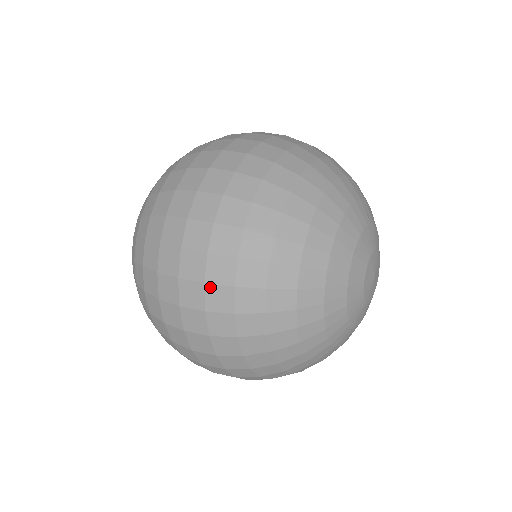
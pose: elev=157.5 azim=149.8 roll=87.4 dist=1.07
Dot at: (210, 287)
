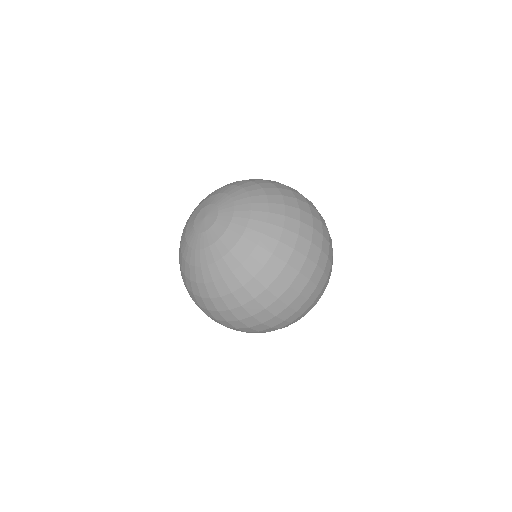
Dot at: (297, 313)
